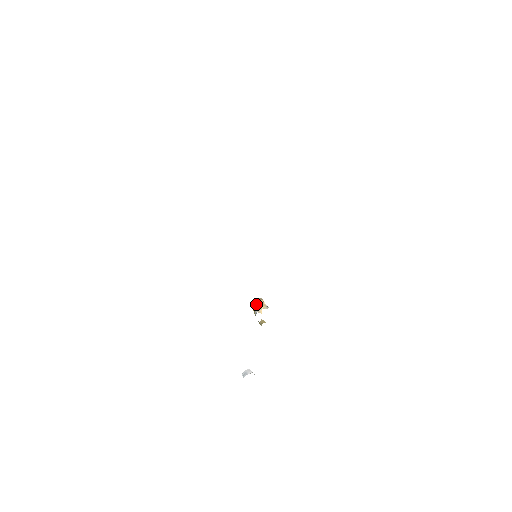
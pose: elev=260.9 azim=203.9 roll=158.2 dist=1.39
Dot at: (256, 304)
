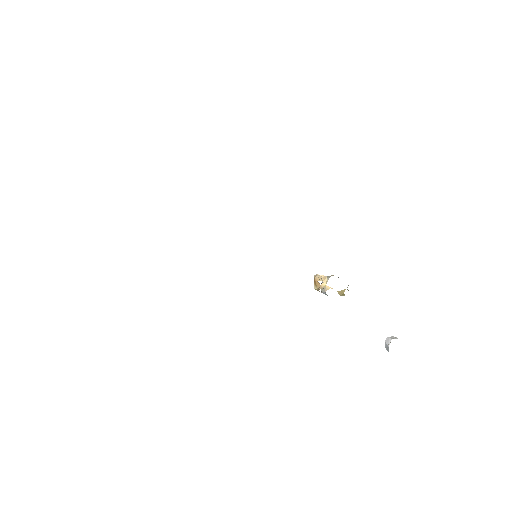
Dot at: (316, 286)
